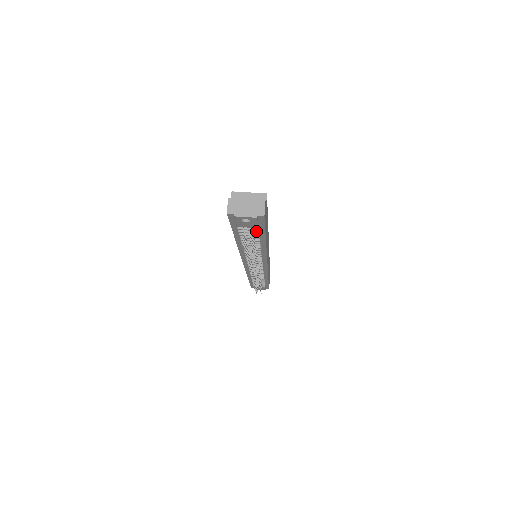
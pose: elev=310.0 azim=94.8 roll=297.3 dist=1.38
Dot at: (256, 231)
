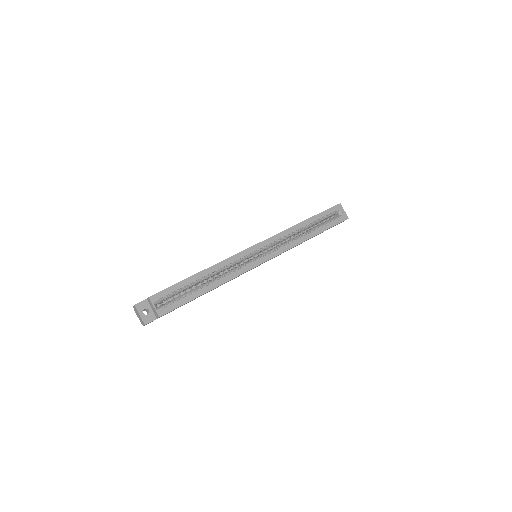
Dot at: occluded
